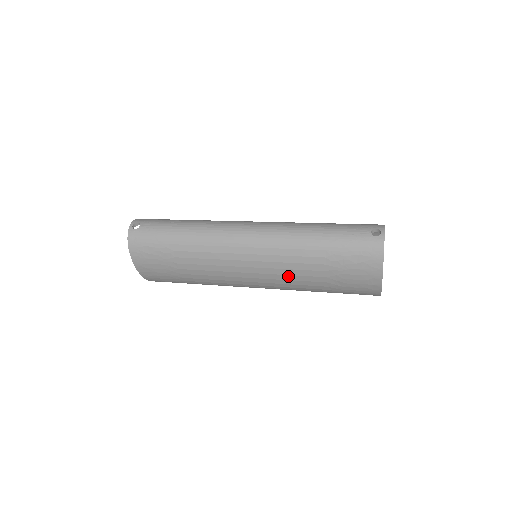
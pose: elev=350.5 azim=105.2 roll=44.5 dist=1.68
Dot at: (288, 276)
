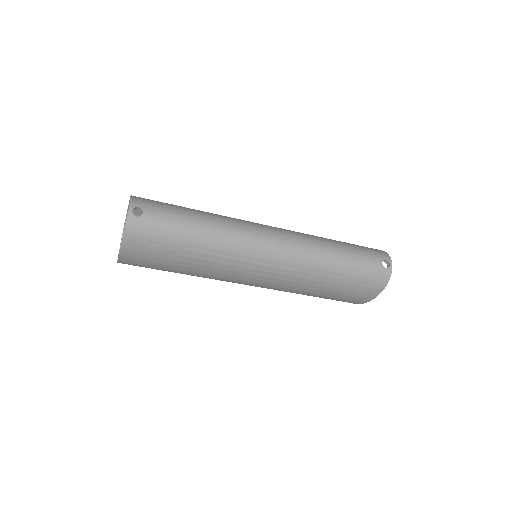
Dot at: (294, 287)
